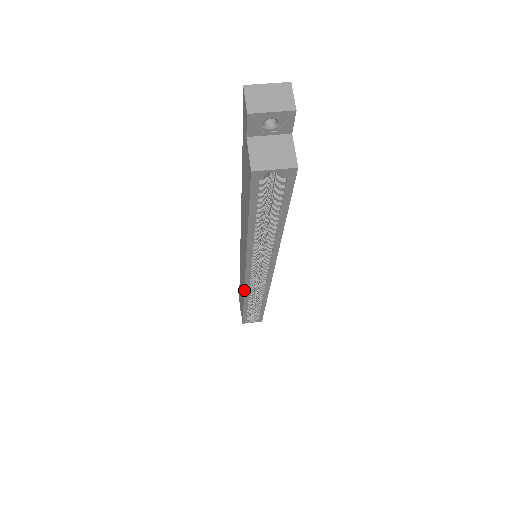
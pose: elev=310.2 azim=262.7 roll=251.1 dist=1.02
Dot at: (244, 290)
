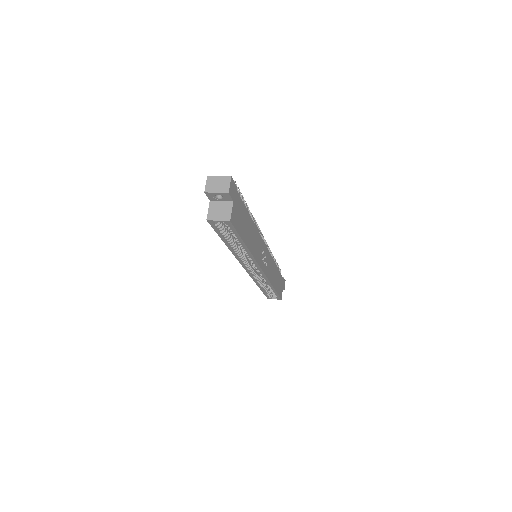
Dot at: (250, 276)
